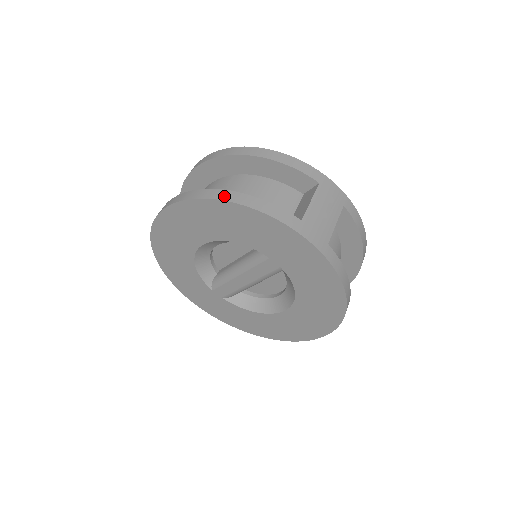
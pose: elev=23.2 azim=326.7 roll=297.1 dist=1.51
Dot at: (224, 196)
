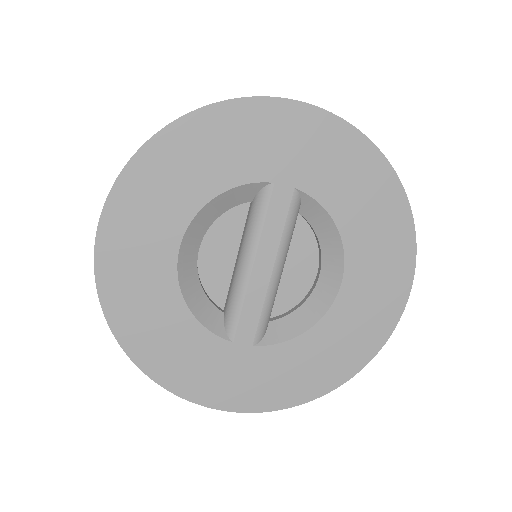
Dot at: (171, 123)
